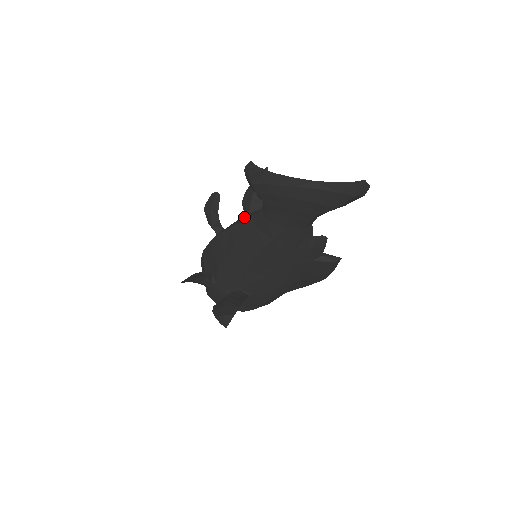
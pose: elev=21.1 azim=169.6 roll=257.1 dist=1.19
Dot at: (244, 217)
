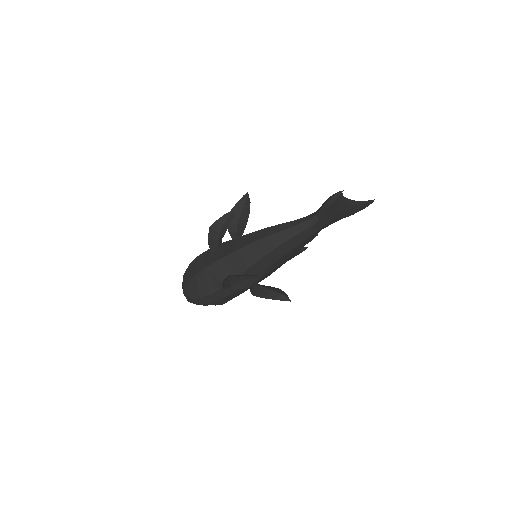
Dot at: (277, 227)
